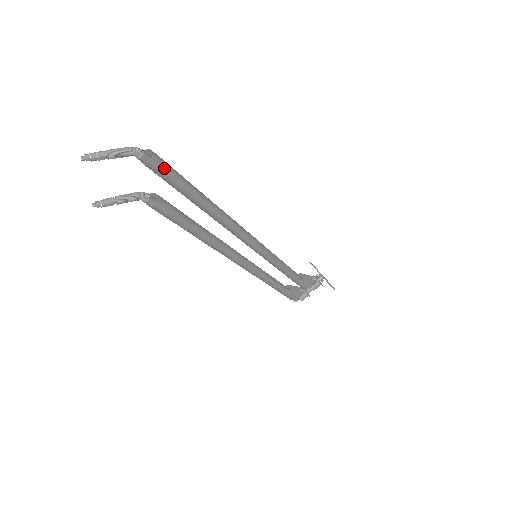
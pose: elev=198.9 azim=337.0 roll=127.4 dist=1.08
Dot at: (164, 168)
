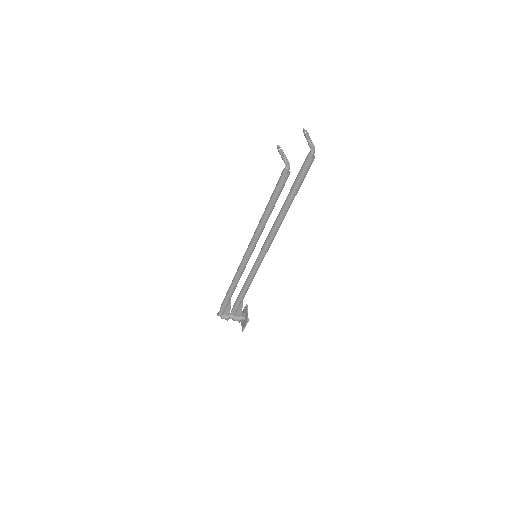
Dot at: (309, 167)
